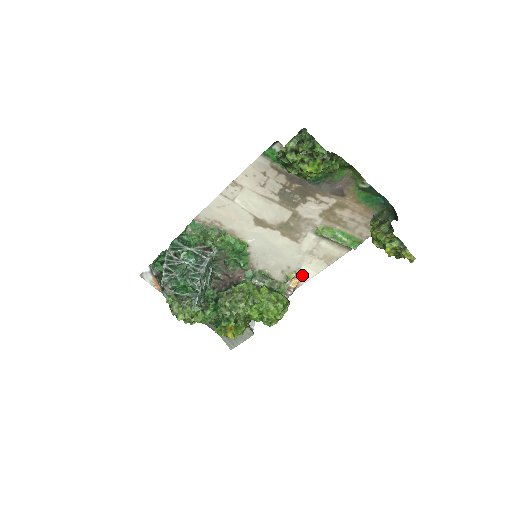
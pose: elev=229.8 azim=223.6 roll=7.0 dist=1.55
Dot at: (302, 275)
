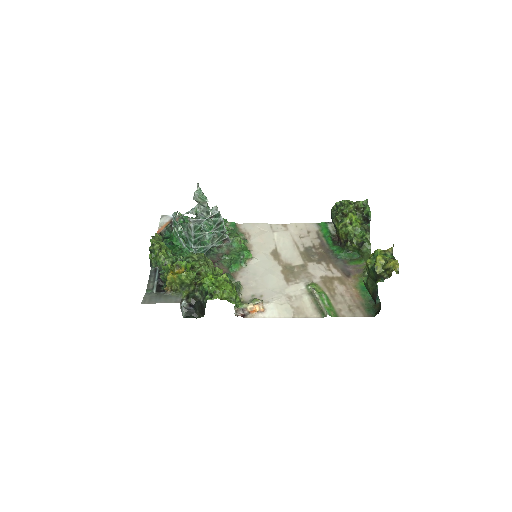
Dot at: (265, 309)
